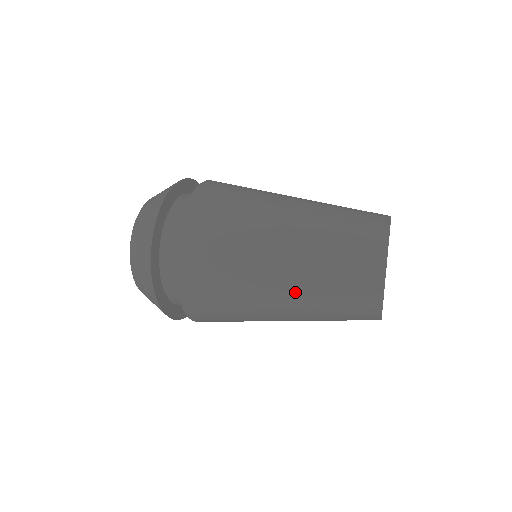
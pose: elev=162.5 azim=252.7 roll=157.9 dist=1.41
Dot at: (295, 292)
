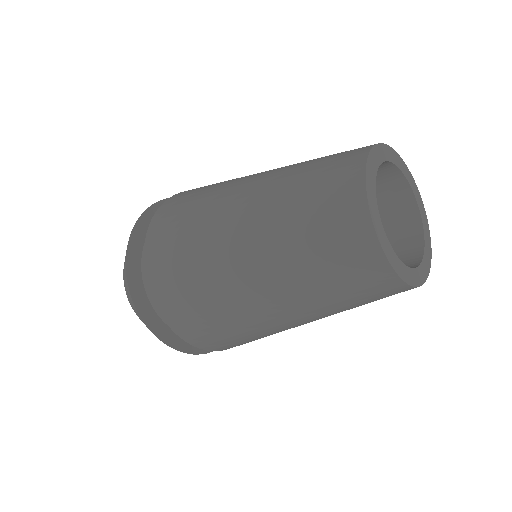
Dot at: (273, 172)
